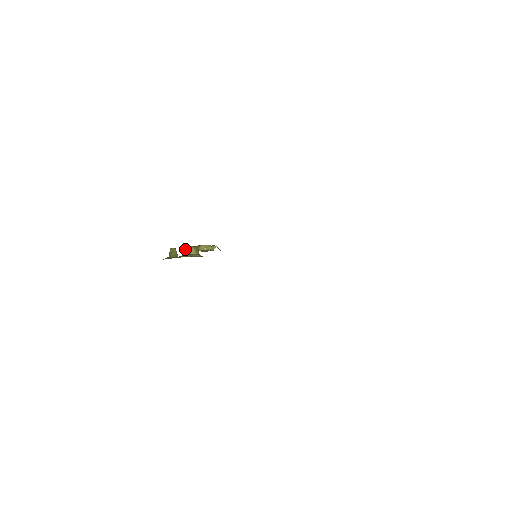
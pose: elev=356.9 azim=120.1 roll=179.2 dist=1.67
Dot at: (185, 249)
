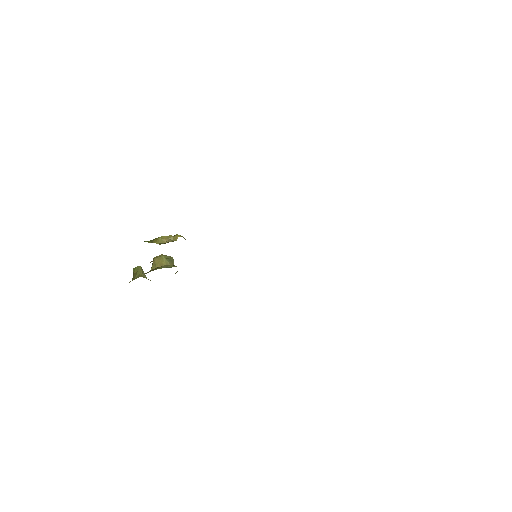
Dot at: occluded
